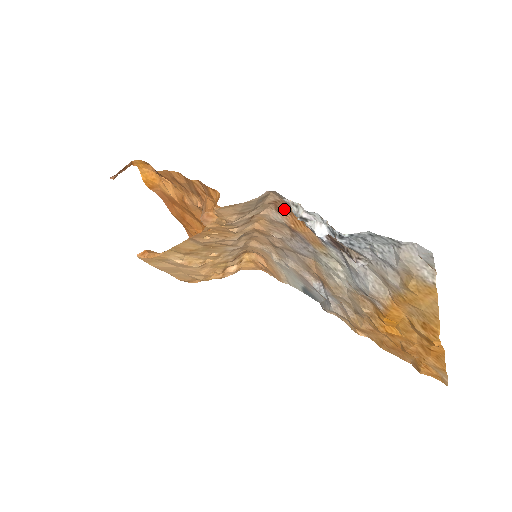
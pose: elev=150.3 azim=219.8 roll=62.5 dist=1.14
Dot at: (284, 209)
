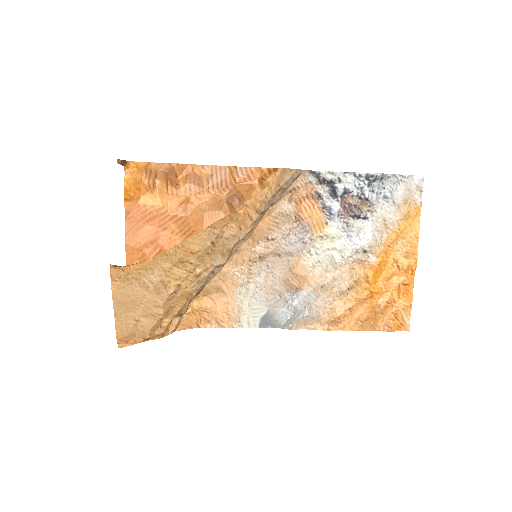
Dot at: (299, 196)
